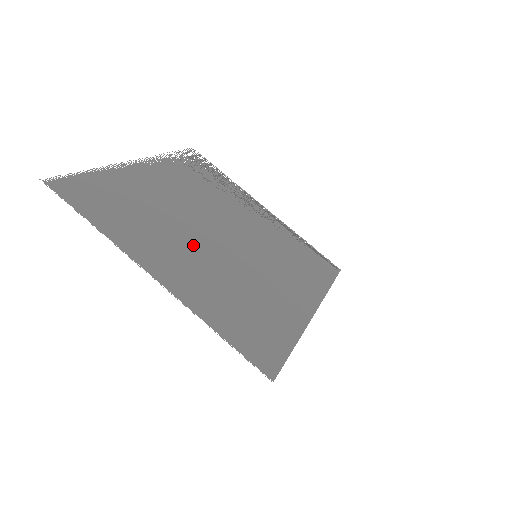
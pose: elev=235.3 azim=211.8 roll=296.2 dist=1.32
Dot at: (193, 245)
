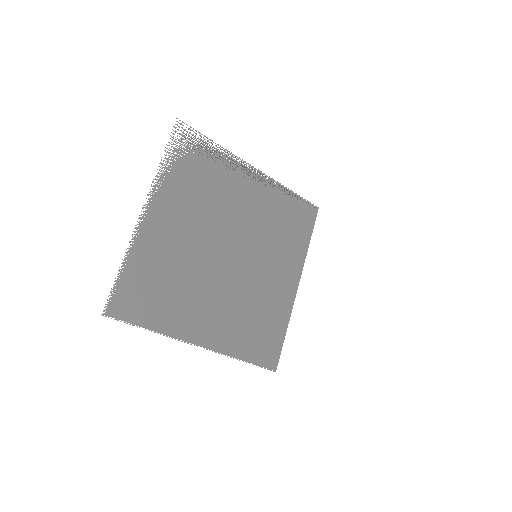
Dot at: (214, 288)
